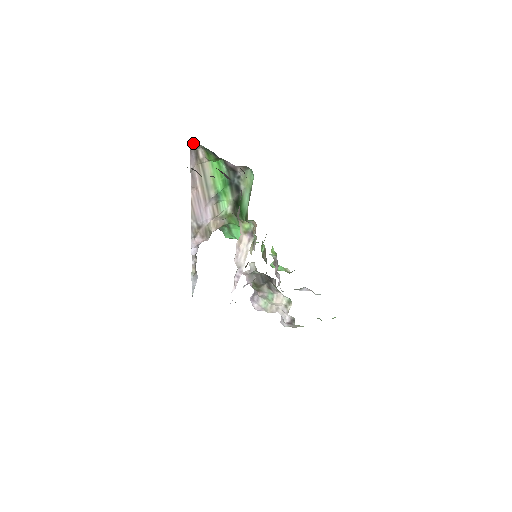
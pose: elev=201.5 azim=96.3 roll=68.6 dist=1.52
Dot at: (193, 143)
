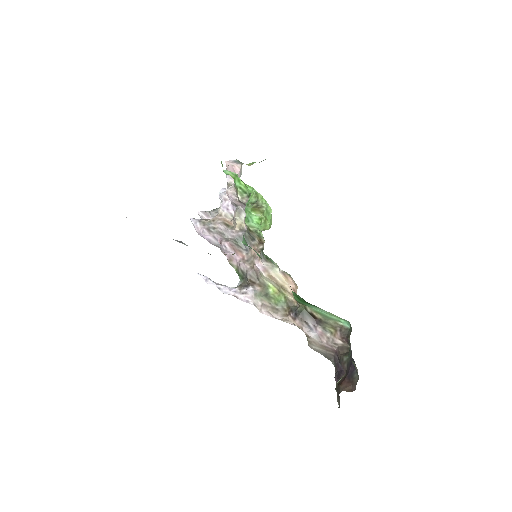
Dot at: occluded
